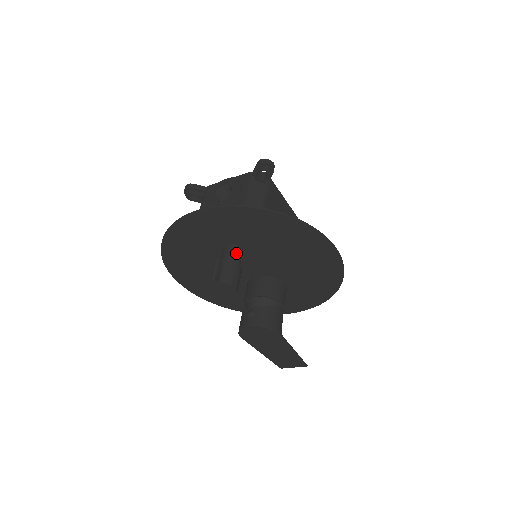
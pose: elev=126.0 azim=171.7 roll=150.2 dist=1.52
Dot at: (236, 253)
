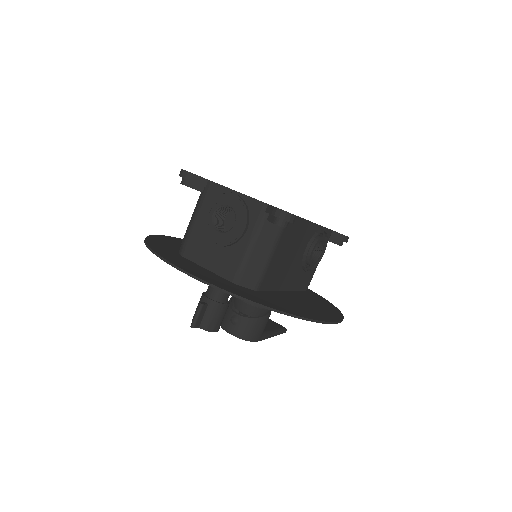
Dot at: occluded
